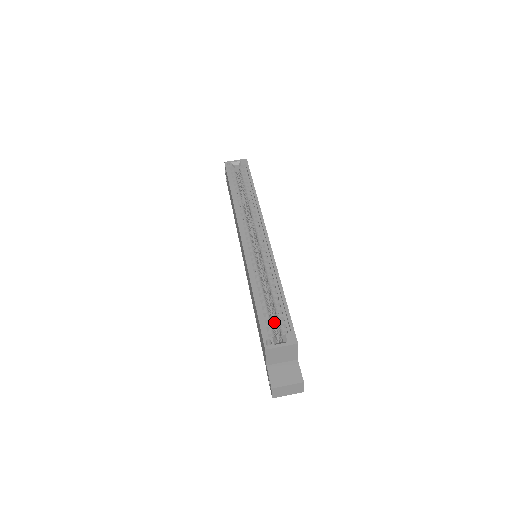
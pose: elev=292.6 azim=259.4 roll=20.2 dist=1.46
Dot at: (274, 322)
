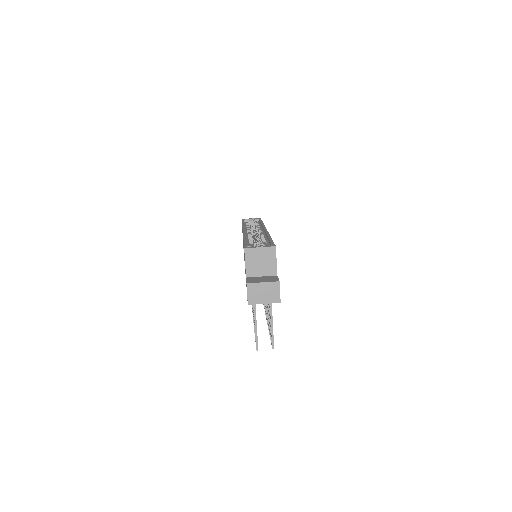
Dot at: occluded
